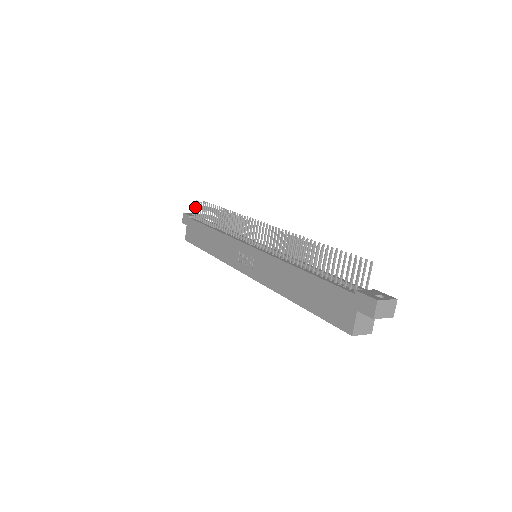
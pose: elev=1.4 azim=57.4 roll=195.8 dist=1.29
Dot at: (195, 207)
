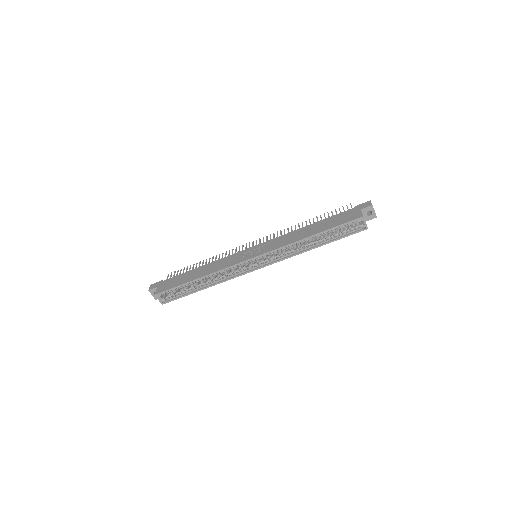
Dot at: (168, 276)
